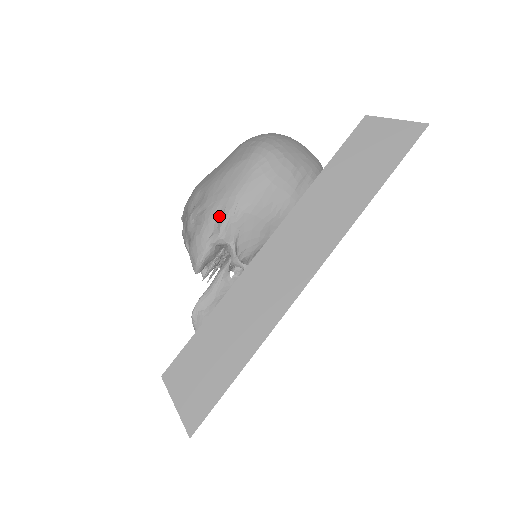
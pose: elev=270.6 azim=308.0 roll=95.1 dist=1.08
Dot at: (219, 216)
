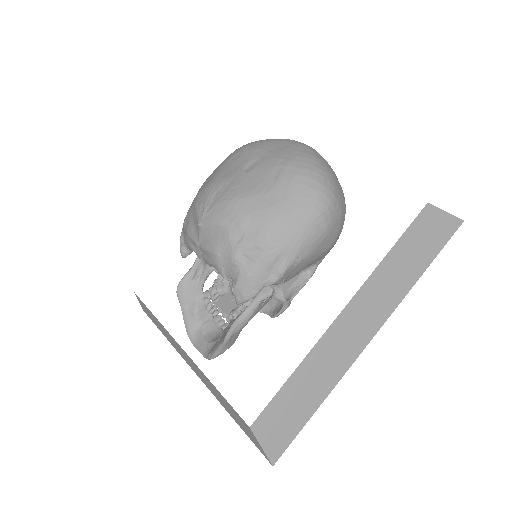
Dot at: (279, 263)
